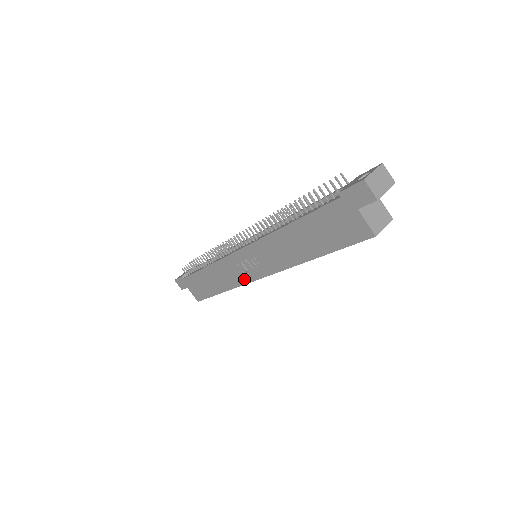
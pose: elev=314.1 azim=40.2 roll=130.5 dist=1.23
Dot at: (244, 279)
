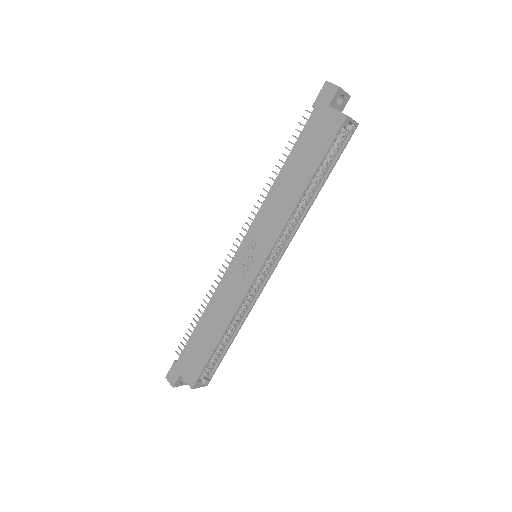
Dot at: (246, 284)
